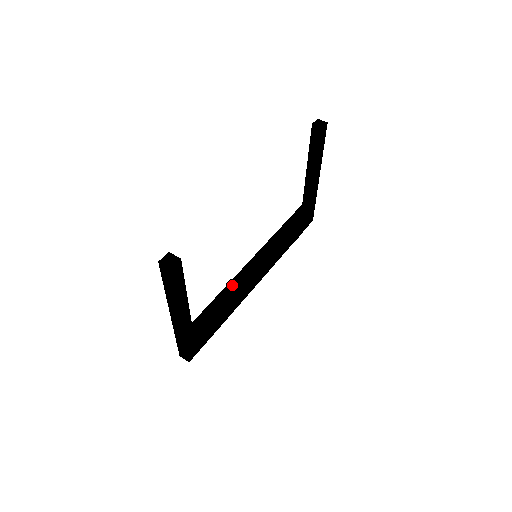
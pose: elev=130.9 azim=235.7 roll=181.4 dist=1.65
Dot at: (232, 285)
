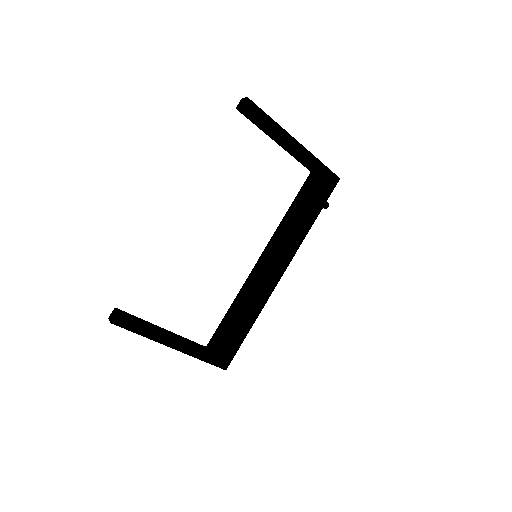
Dot at: (241, 292)
